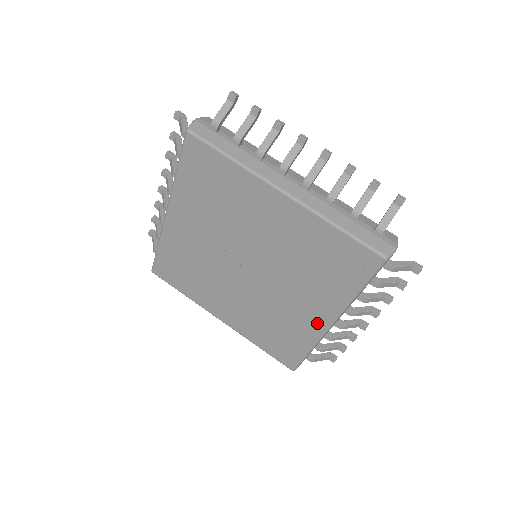
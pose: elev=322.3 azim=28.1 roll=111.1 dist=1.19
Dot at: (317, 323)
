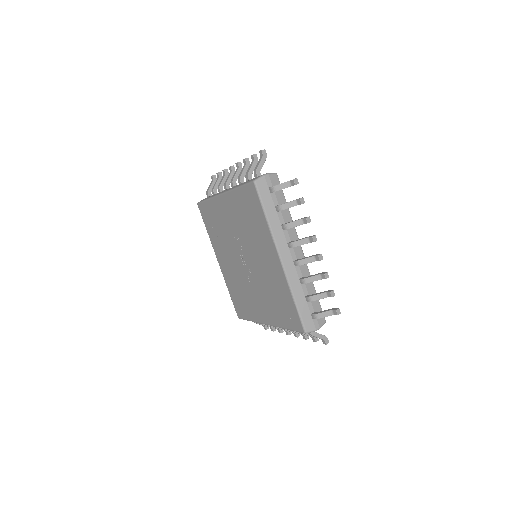
Dot at: (261, 317)
